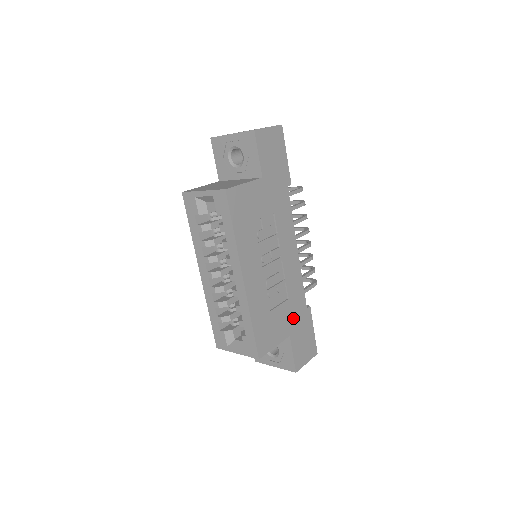
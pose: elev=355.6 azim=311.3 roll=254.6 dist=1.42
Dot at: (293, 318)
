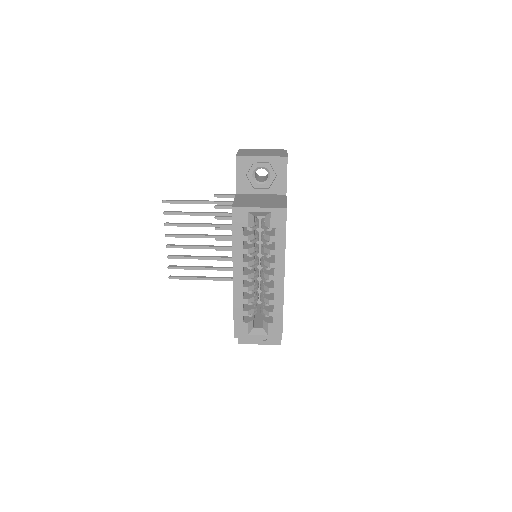
Dot at: occluded
